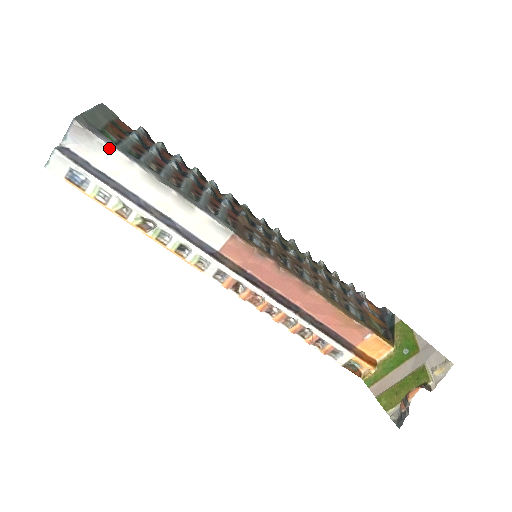
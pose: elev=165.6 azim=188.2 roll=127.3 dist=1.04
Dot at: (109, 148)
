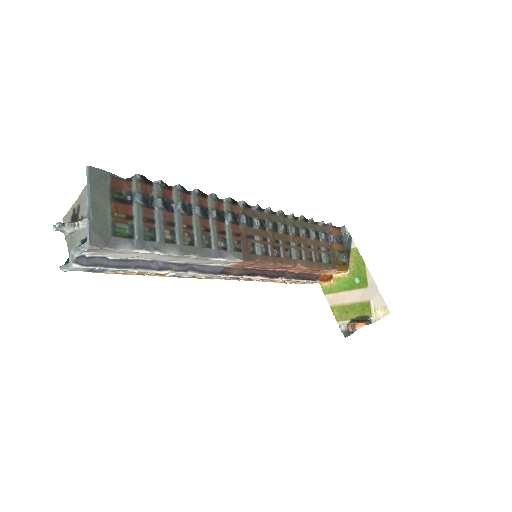
Dot at: (130, 252)
